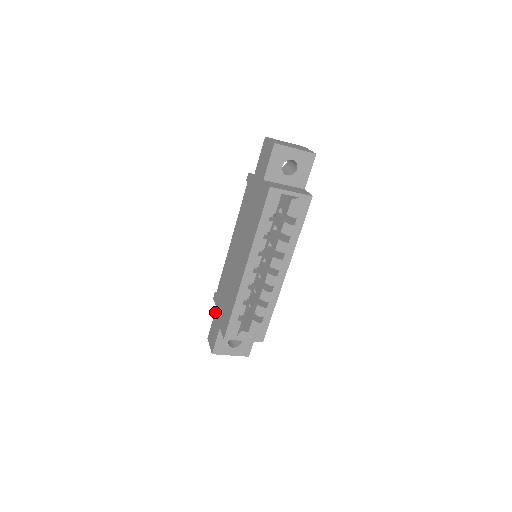
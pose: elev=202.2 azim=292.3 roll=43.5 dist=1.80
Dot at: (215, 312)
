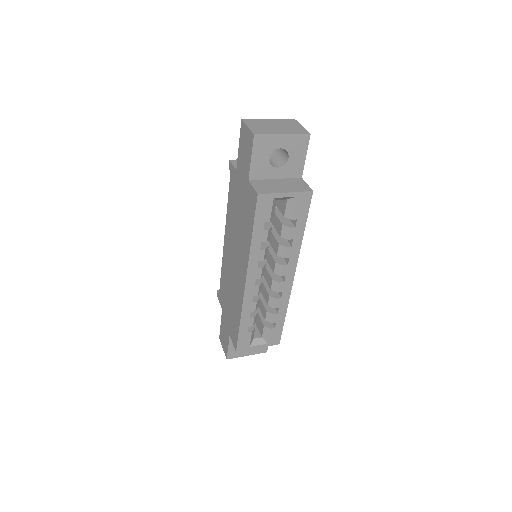
Dot at: (222, 314)
